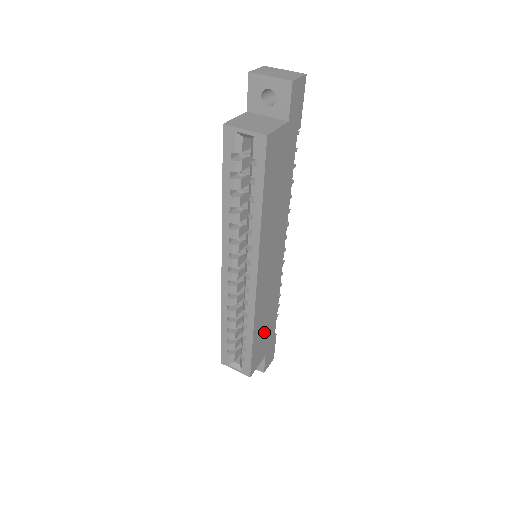
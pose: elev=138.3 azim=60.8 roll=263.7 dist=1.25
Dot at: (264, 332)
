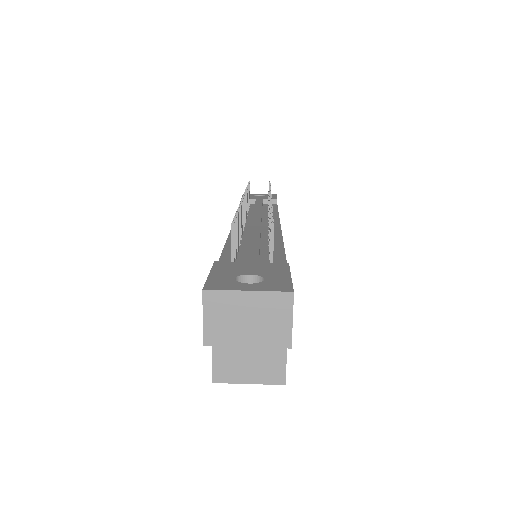
Dot at: occluded
